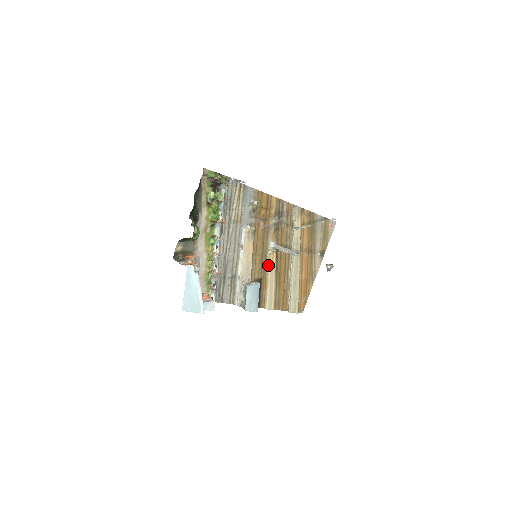
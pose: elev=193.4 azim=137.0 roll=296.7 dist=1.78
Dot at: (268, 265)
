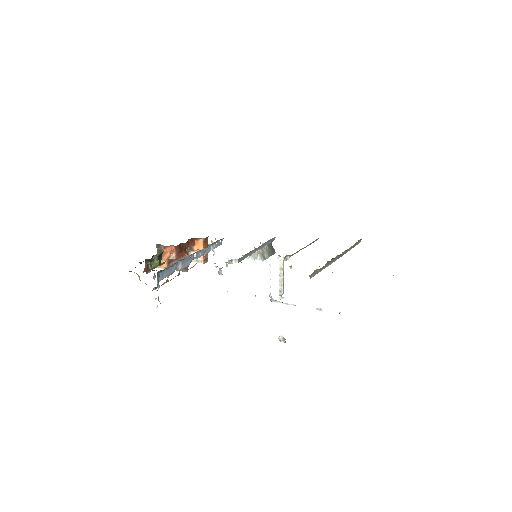
Dot at: occluded
